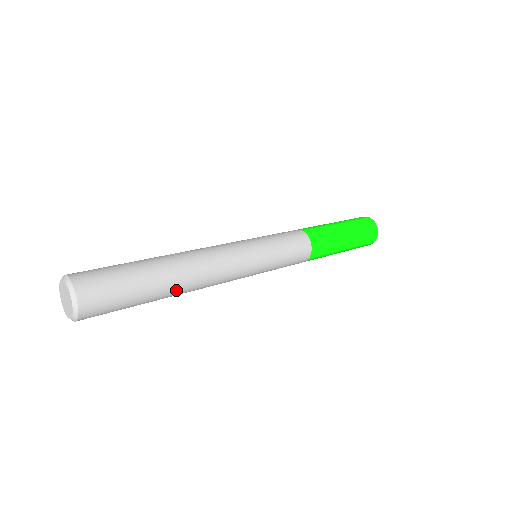
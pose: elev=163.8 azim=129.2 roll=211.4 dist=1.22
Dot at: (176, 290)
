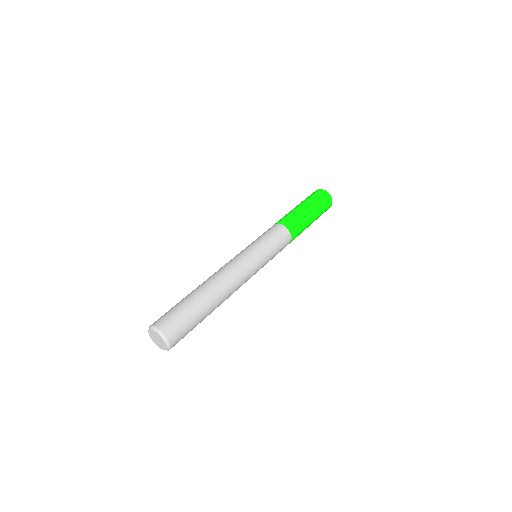
Dot at: occluded
